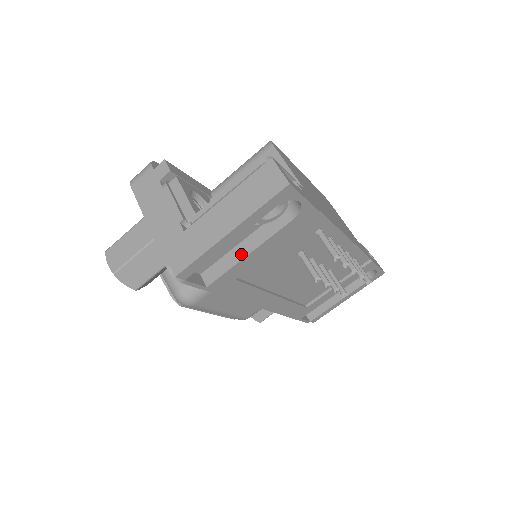
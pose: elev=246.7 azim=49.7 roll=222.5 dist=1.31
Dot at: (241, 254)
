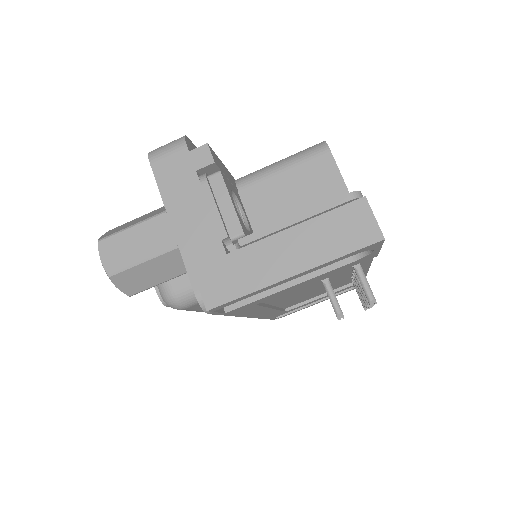
Dot at: (278, 285)
